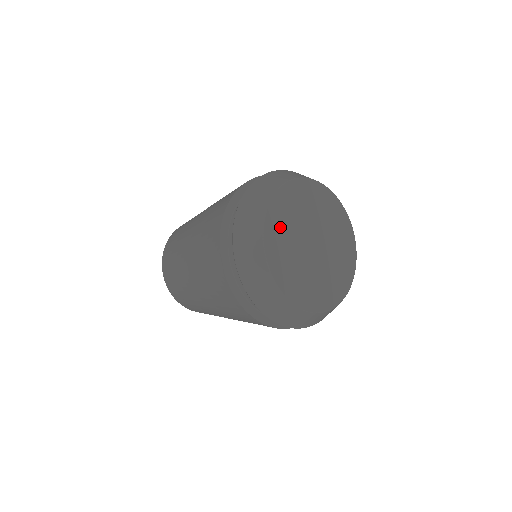
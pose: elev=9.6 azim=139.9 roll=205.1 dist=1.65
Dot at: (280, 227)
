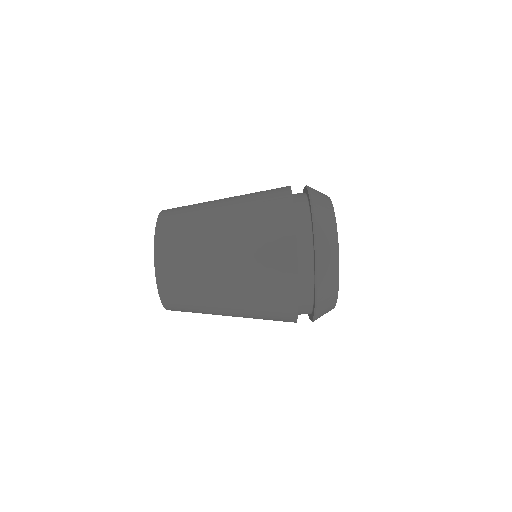
Dot at: occluded
